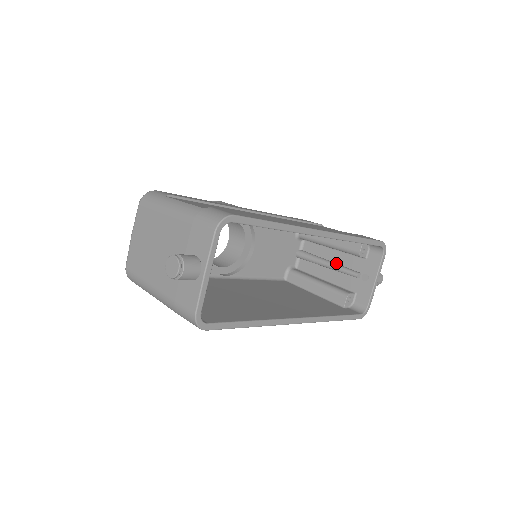
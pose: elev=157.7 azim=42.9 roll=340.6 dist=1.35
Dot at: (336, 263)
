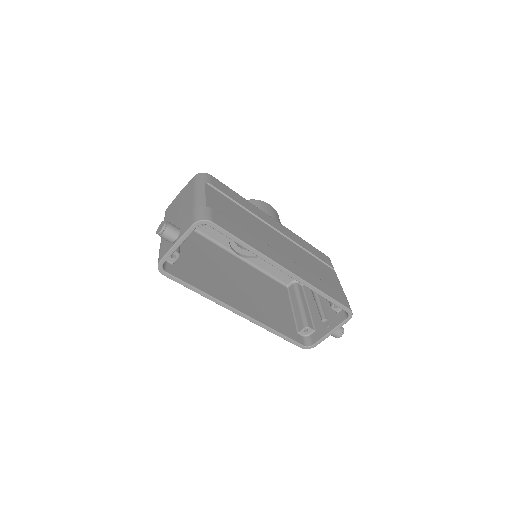
Dot at: (322, 301)
